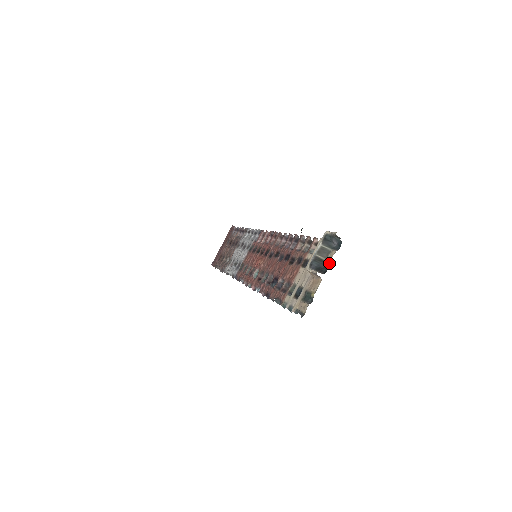
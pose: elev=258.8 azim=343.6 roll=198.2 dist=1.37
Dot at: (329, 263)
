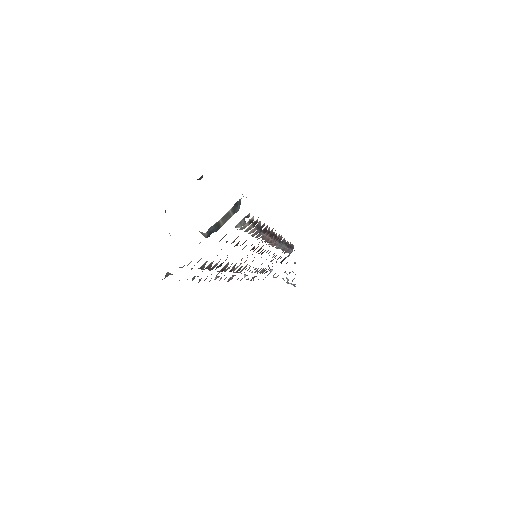
Dot at: occluded
